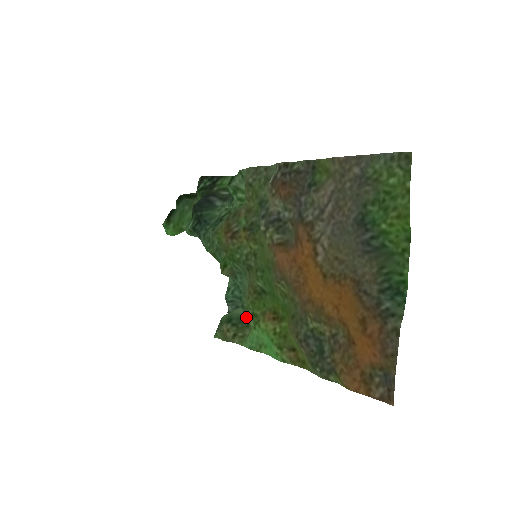
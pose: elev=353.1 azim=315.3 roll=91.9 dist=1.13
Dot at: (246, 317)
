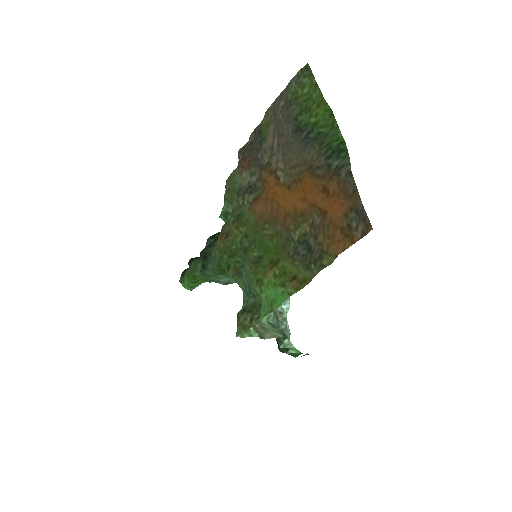
Dot at: (258, 301)
